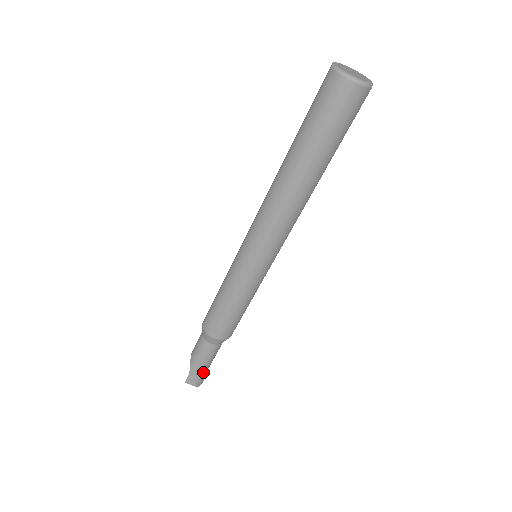
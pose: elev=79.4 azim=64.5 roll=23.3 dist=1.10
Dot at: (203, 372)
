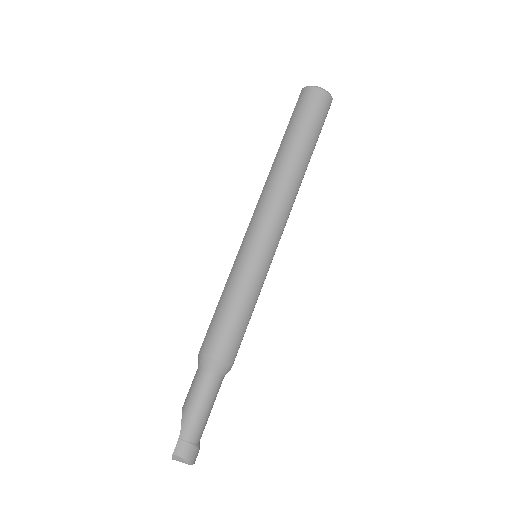
Dot at: (198, 431)
